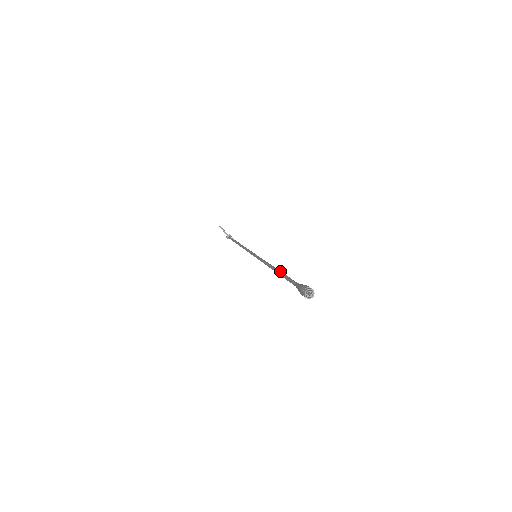
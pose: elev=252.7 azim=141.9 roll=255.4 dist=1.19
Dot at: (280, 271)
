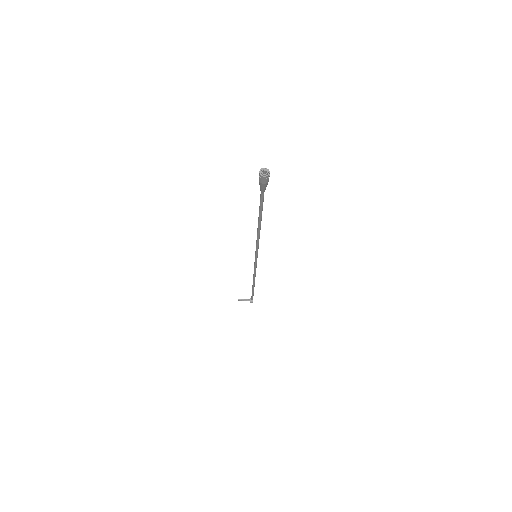
Dot at: (258, 217)
